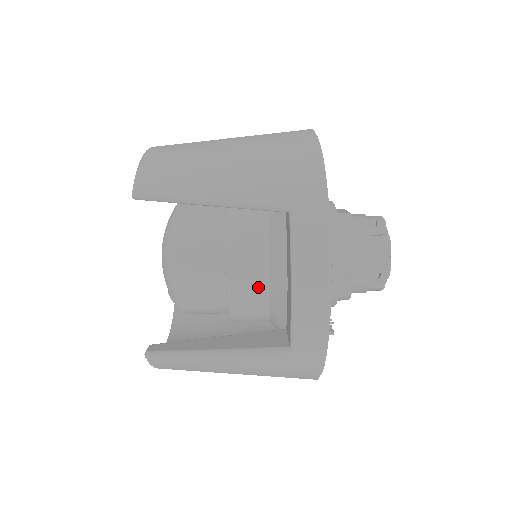
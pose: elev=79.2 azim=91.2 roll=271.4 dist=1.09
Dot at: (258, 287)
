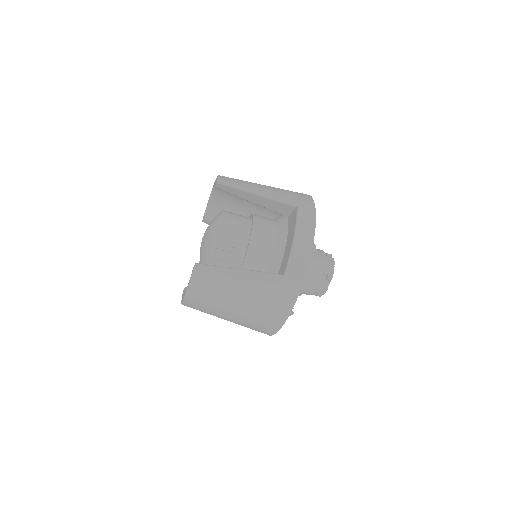
Dot at: (265, 252)
